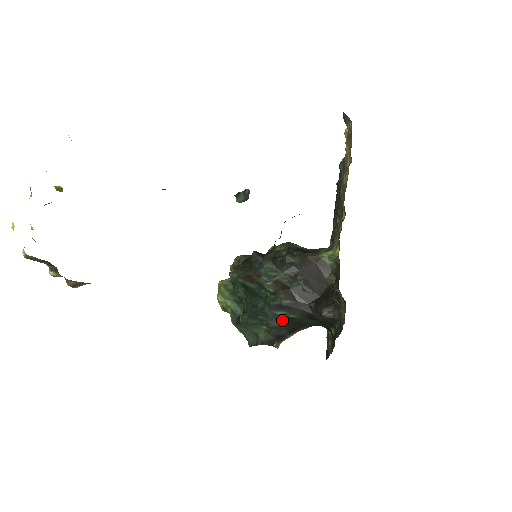
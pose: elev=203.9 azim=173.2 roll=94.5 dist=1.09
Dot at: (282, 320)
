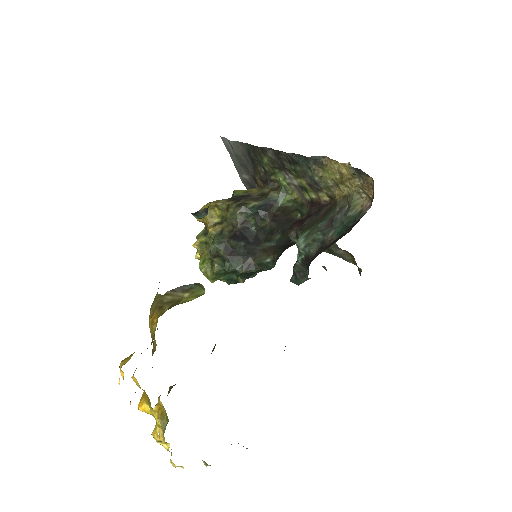
Dot at: occluded
